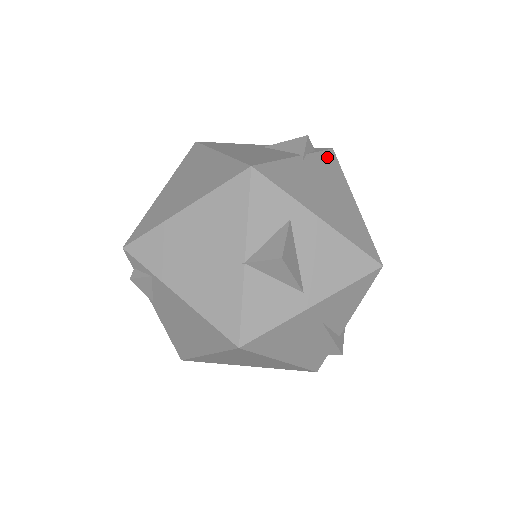
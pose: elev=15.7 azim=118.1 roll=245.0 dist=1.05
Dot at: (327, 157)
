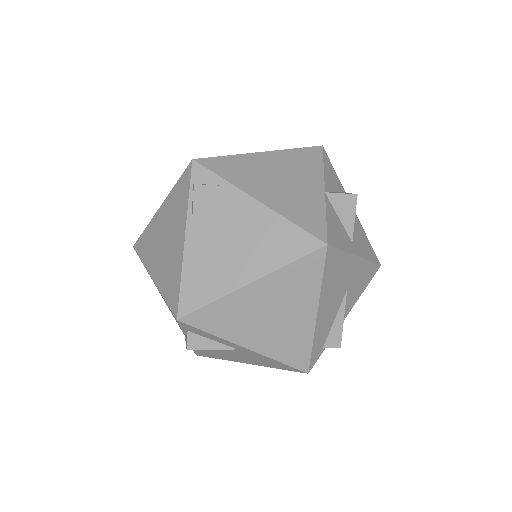
Dot at: occluded
